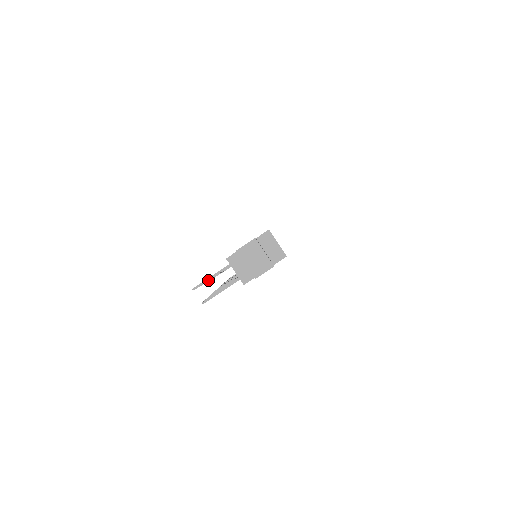
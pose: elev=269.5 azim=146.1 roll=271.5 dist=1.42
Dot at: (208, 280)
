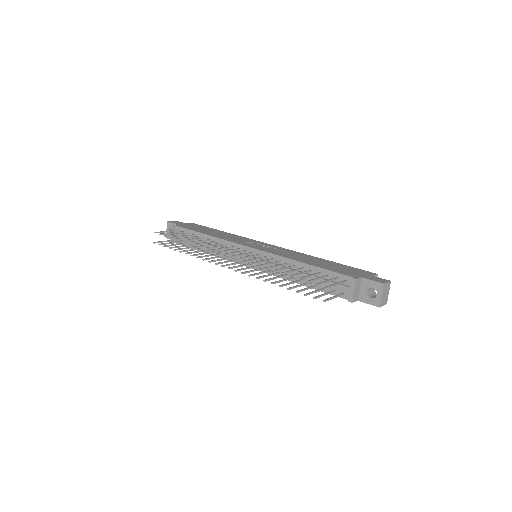
Dot at: occluded
